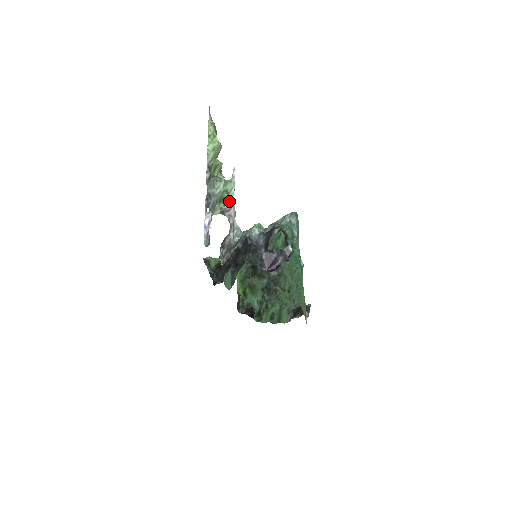
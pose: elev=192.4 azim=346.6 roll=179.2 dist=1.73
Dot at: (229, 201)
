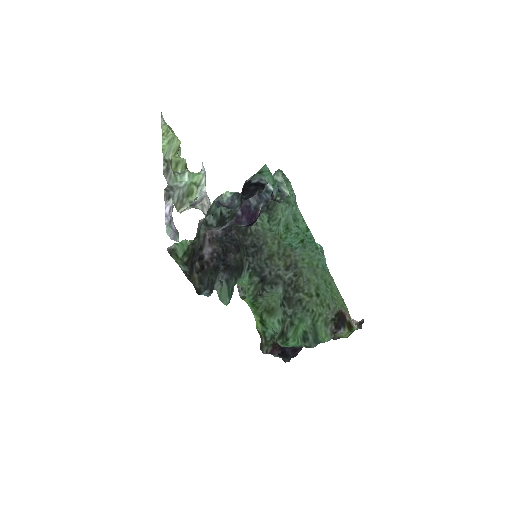
Dot at: (200, 193)
